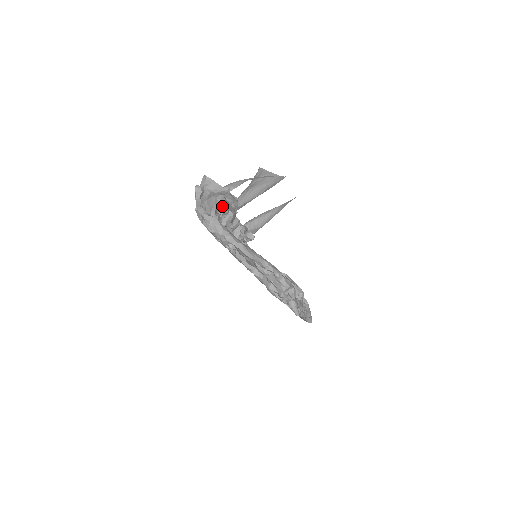
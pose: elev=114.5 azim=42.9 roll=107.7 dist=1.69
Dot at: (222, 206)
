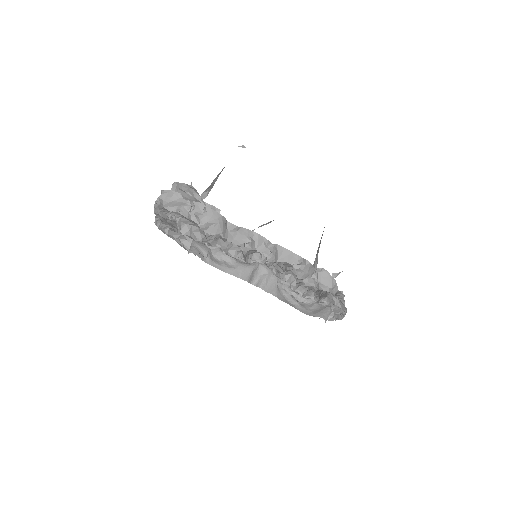
Dot at: (193, 205)
